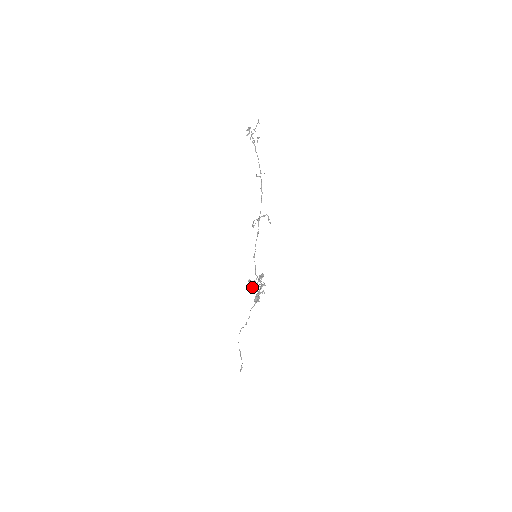
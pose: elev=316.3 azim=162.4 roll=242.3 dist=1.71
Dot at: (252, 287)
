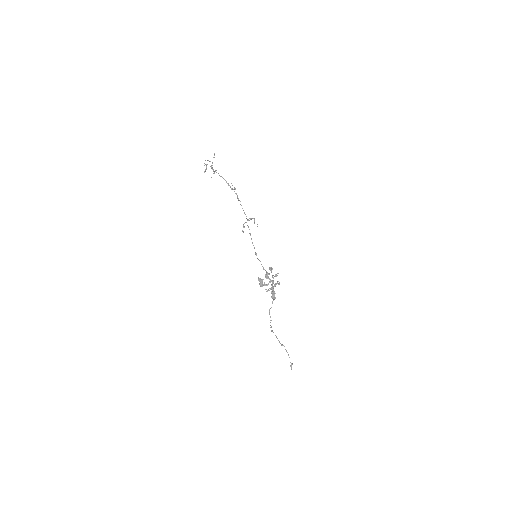
Dot at: (264, 285)
